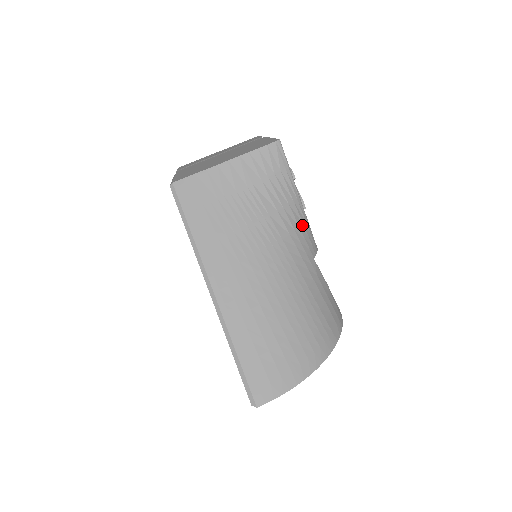
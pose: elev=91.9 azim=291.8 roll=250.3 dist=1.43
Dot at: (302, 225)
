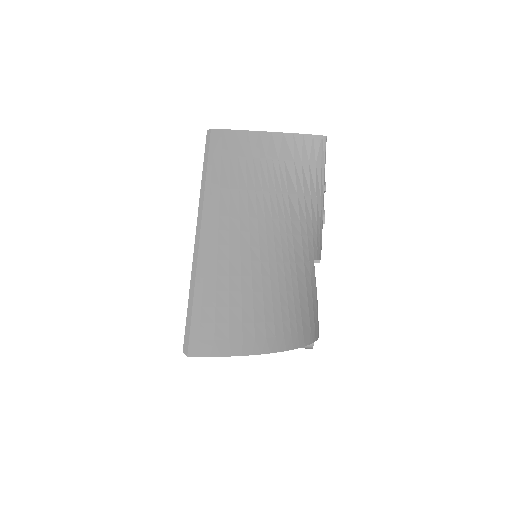
Dot at: (315, 223)
